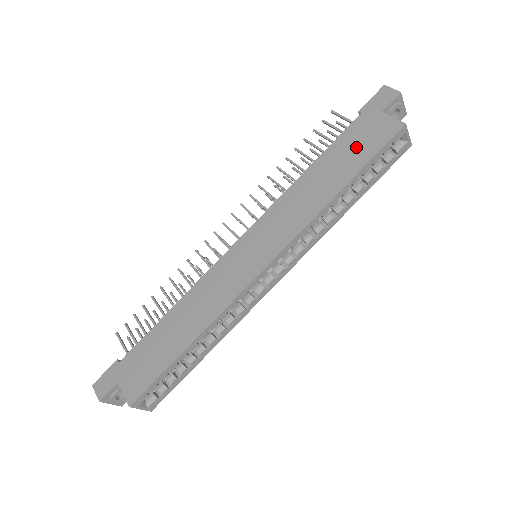
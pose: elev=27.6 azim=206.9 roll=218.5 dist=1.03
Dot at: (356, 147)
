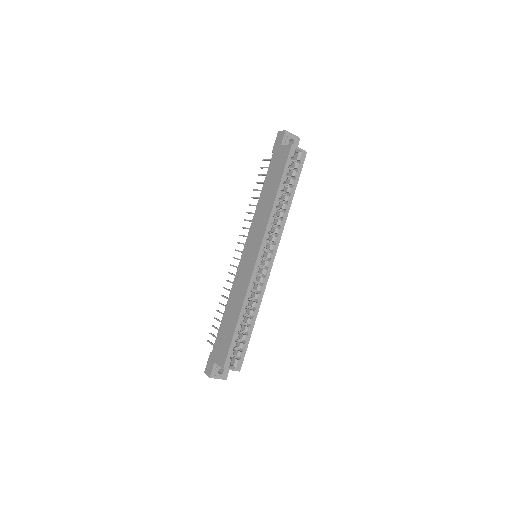
Dot at: (276, 170)
